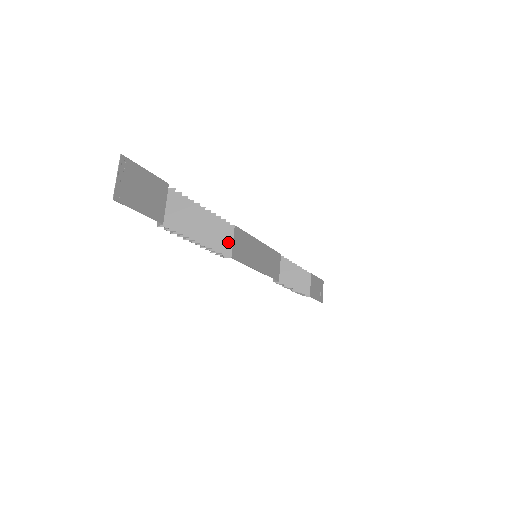
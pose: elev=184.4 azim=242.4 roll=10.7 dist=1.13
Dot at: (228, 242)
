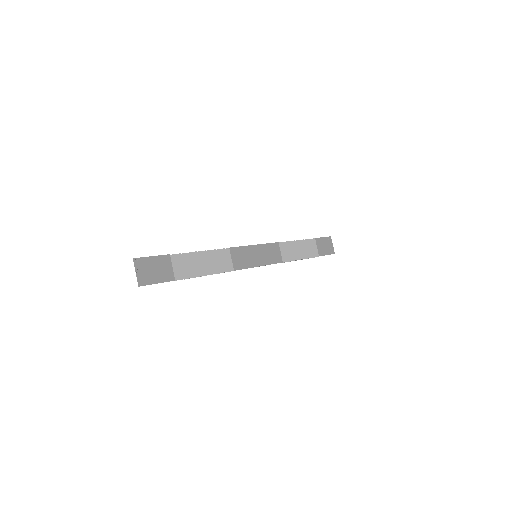
Dot at: (229, 261)
